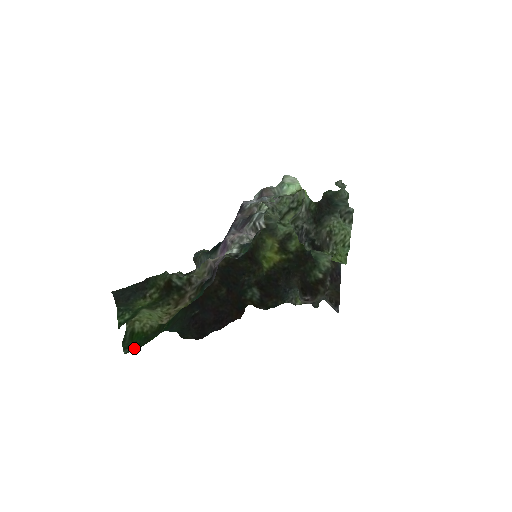
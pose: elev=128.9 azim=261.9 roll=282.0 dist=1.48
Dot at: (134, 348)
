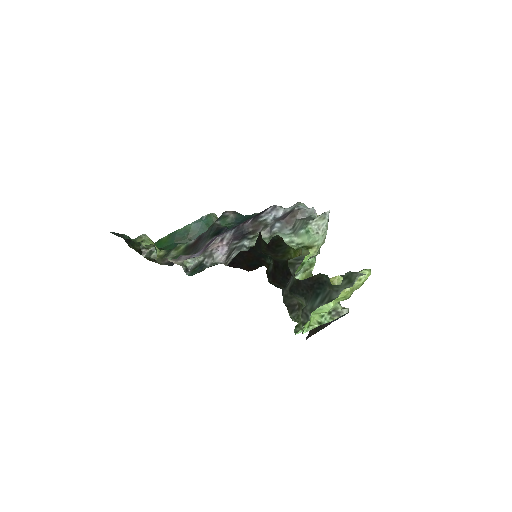
Dot at: occluded
